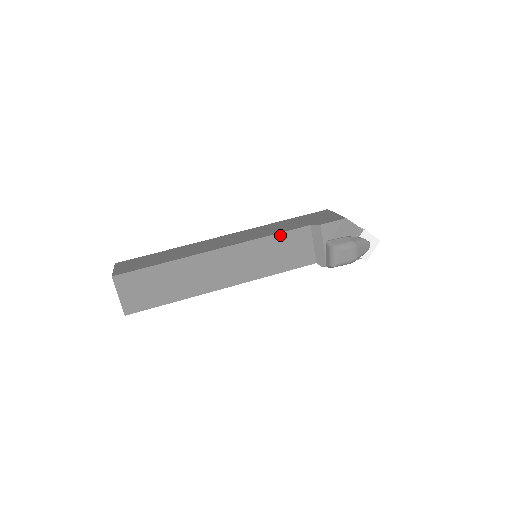
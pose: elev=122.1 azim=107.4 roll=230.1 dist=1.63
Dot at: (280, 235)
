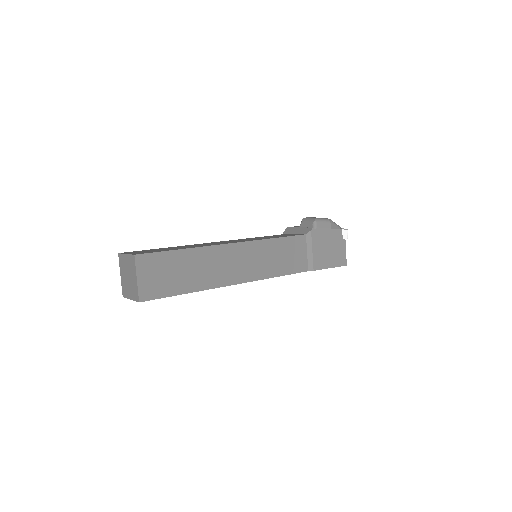
Dot at: occluded
